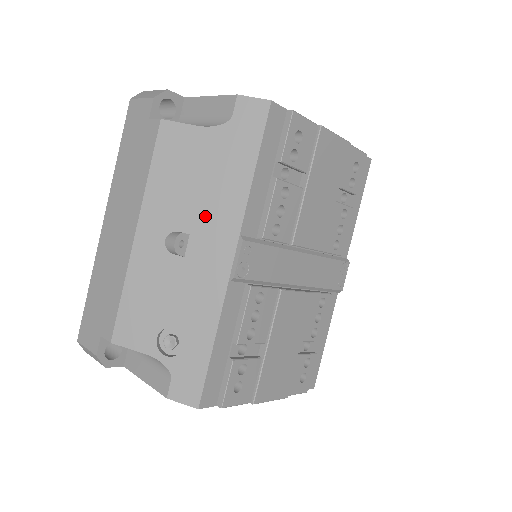
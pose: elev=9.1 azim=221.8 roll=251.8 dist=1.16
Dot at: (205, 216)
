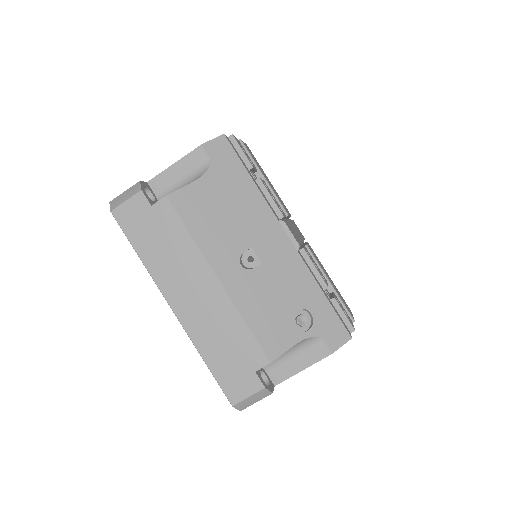
Dot at: (250, 228)
